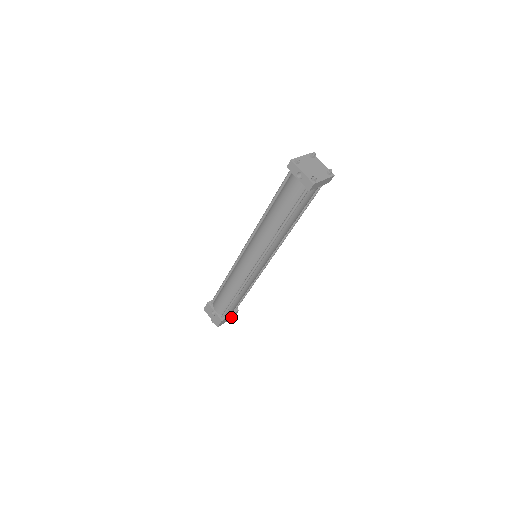
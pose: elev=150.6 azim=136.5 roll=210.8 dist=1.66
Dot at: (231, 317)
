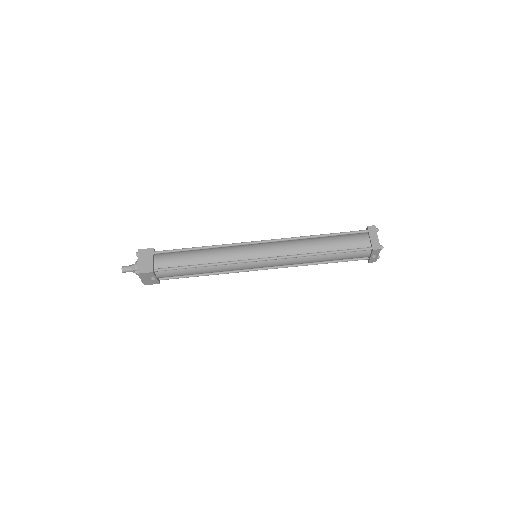
Dot at: occluded
